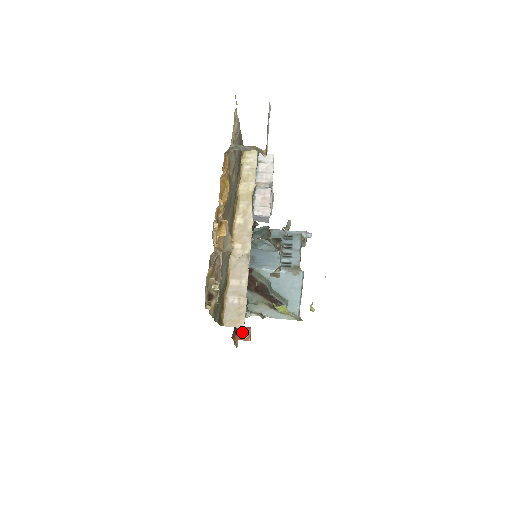
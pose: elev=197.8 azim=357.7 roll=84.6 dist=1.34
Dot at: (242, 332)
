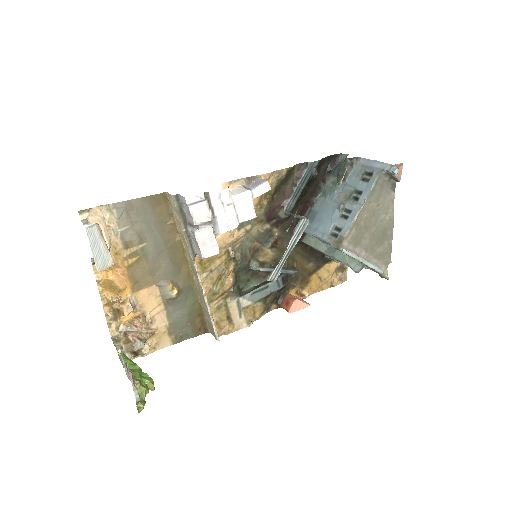
Dot at: (286, 304)
